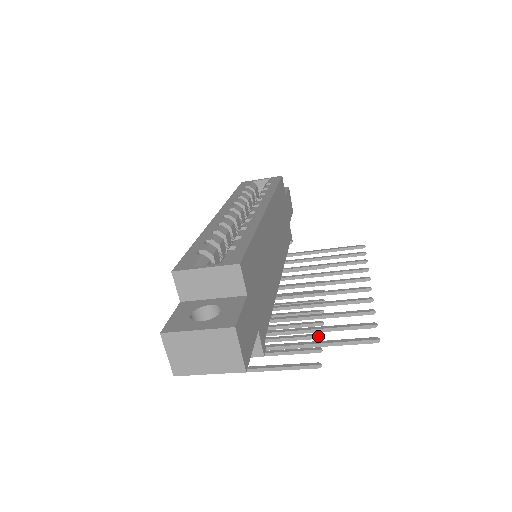
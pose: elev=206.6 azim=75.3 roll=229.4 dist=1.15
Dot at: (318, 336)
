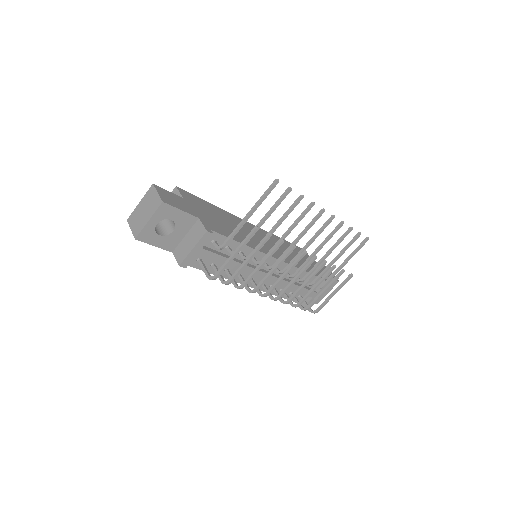
Dot at: (279, 241)
